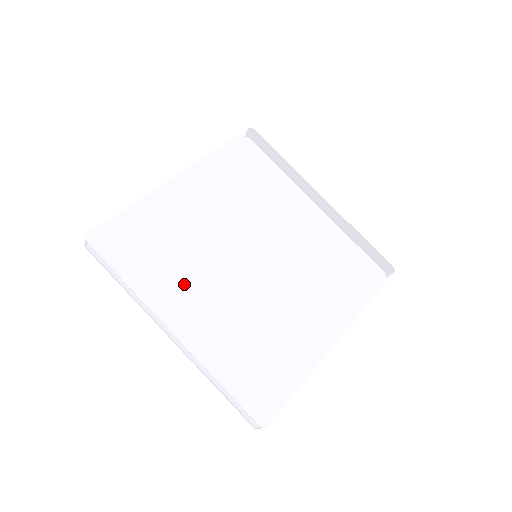
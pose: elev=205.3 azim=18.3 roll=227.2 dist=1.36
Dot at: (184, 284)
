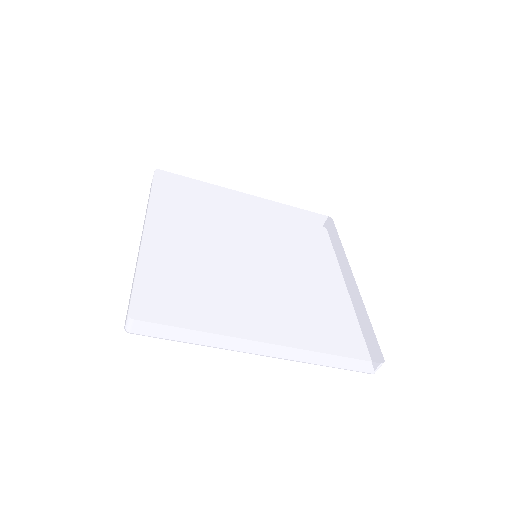
Dot at: (185, 222)
